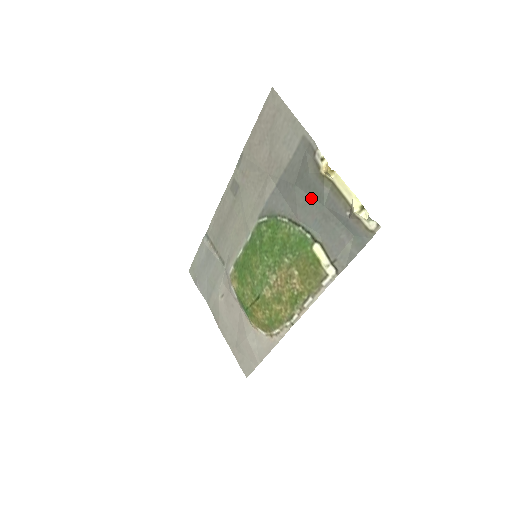
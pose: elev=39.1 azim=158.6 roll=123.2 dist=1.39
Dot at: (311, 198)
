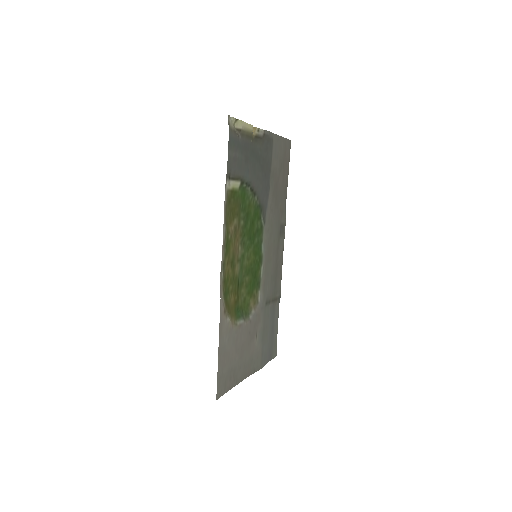
Dot at: (255, 161)
